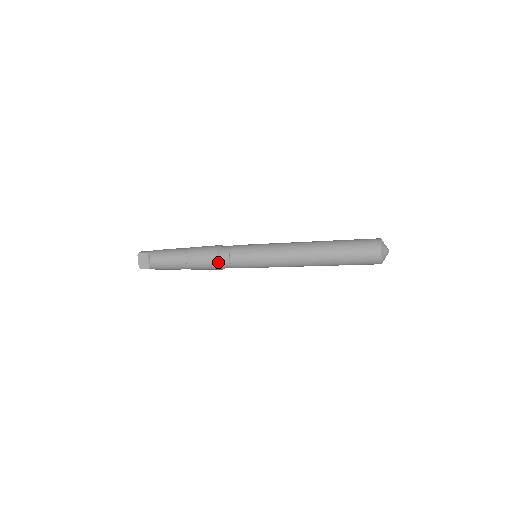
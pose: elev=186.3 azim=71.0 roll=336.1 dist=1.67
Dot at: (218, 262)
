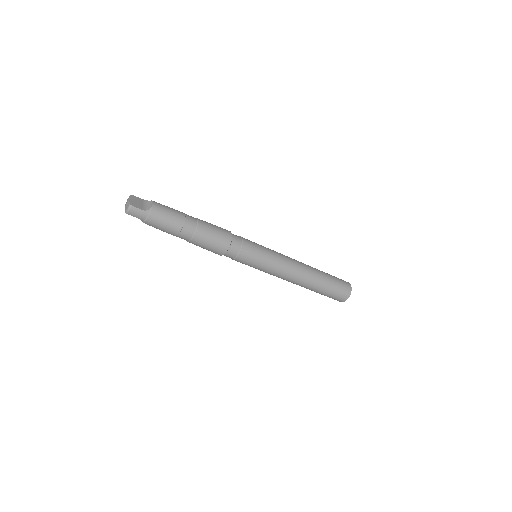
Dot at: (232, 236)
